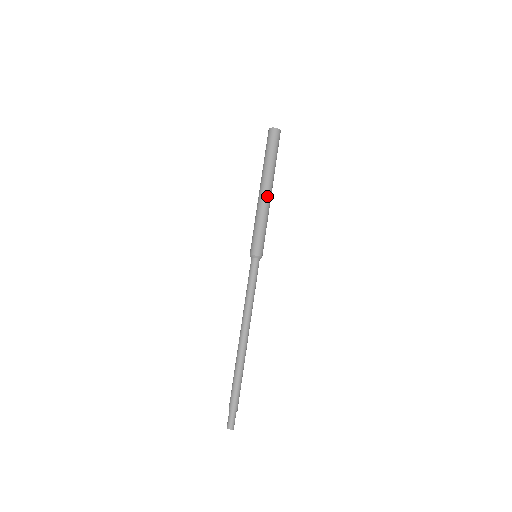
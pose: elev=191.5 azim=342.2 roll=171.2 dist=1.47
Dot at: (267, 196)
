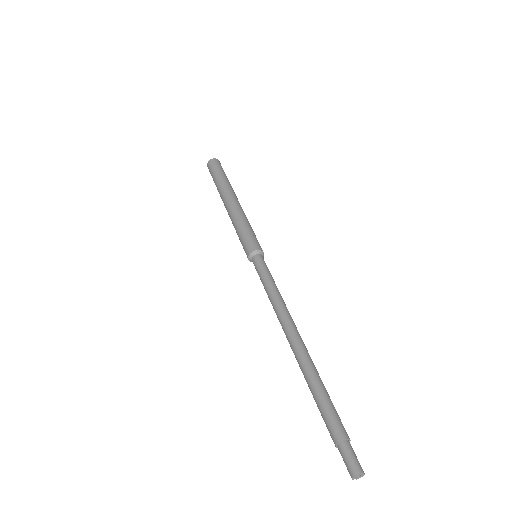
Dot at: (240, 205)
